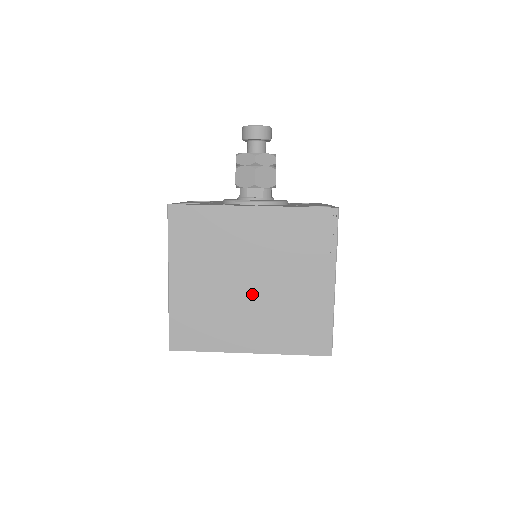
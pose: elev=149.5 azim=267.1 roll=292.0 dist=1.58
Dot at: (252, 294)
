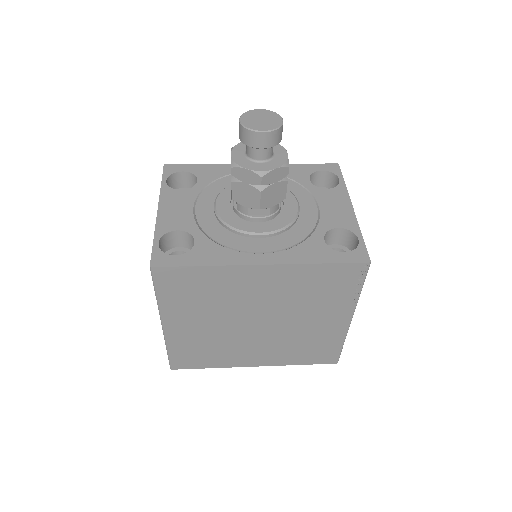
Dot at: (259, 331)
